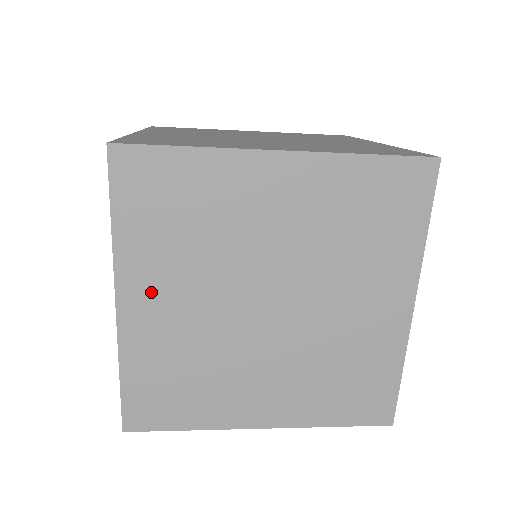
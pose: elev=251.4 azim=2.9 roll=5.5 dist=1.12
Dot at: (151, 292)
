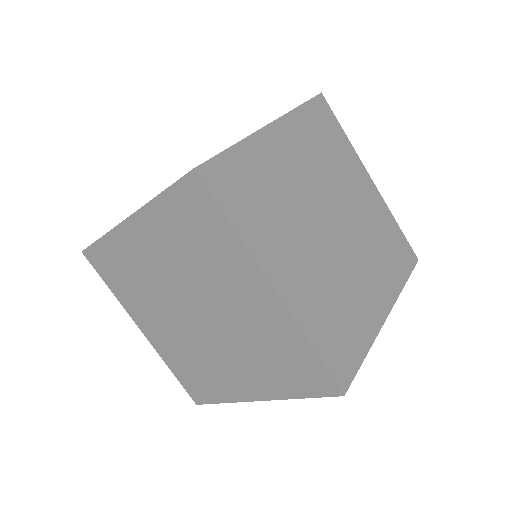
Dot at: occluded
